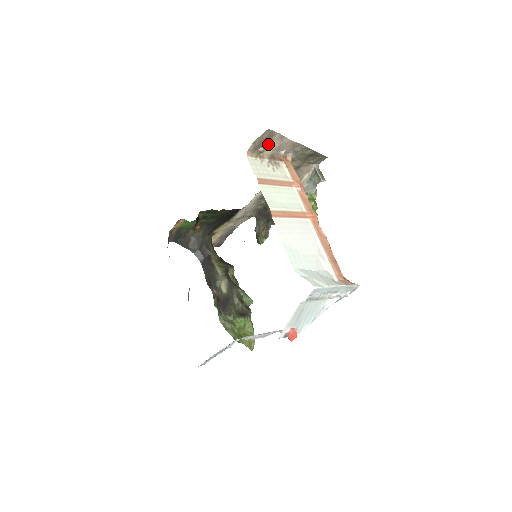
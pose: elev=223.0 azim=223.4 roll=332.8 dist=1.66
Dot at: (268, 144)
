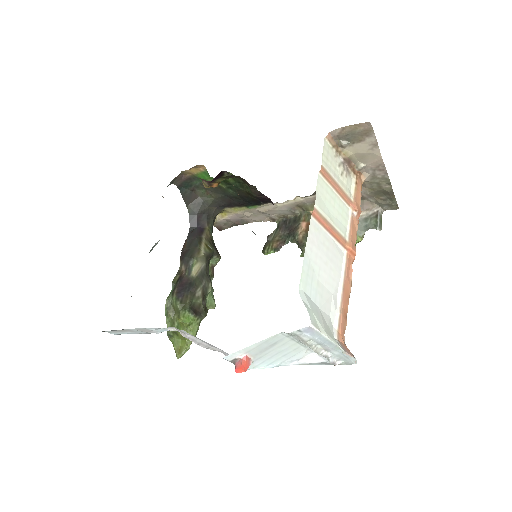
Dot at: (355, 142)
